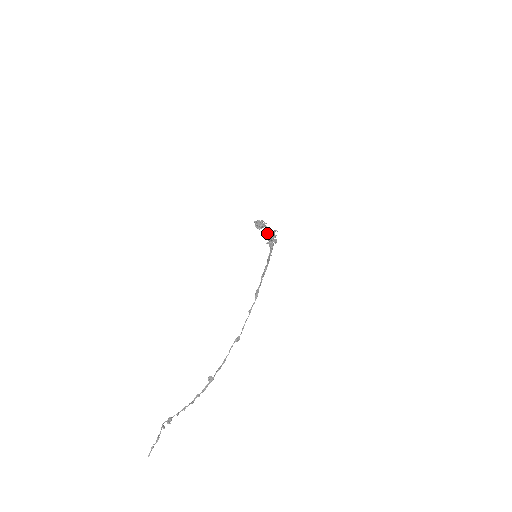
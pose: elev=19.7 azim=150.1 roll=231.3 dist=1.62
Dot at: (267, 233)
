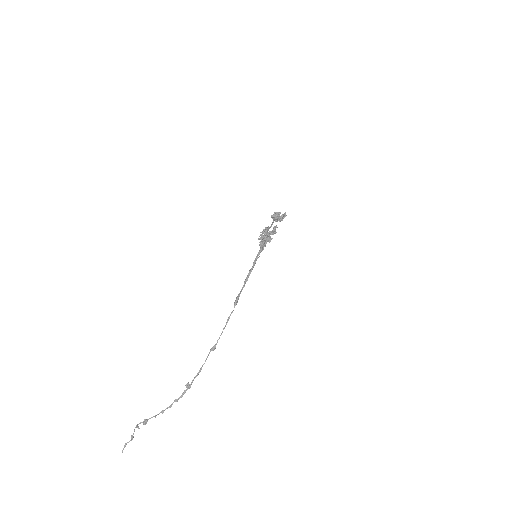
Dot at: (262, 231)
